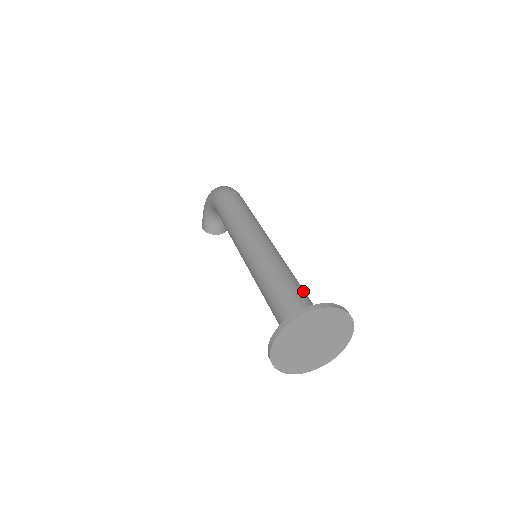
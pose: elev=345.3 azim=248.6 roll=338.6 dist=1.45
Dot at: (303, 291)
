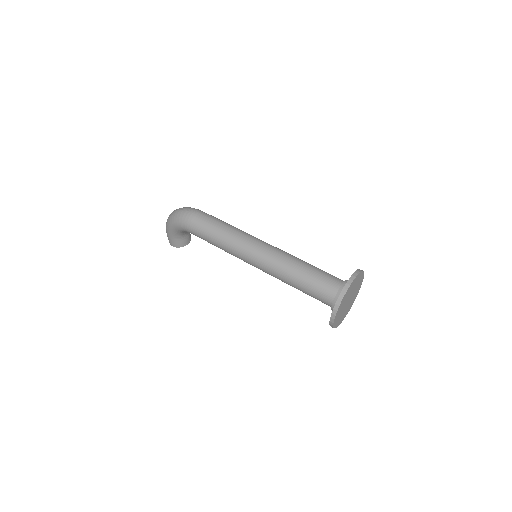
Dot at: (319, 269)
